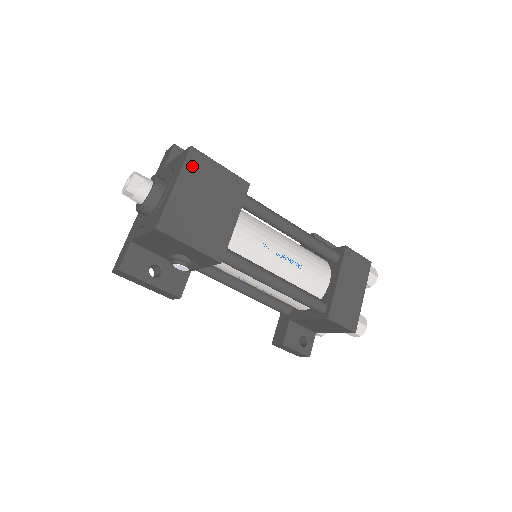
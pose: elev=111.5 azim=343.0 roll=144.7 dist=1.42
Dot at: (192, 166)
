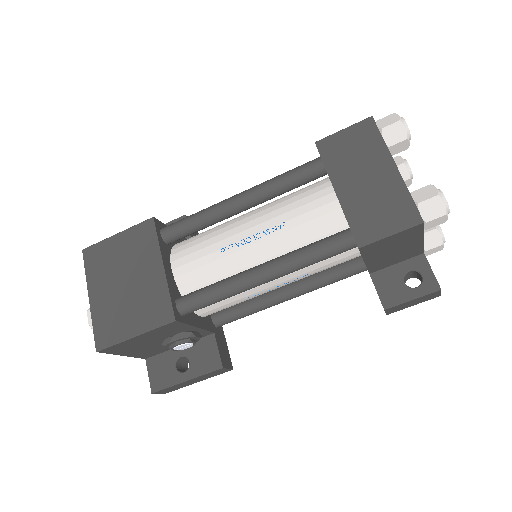
Dot at: (93, 265)
